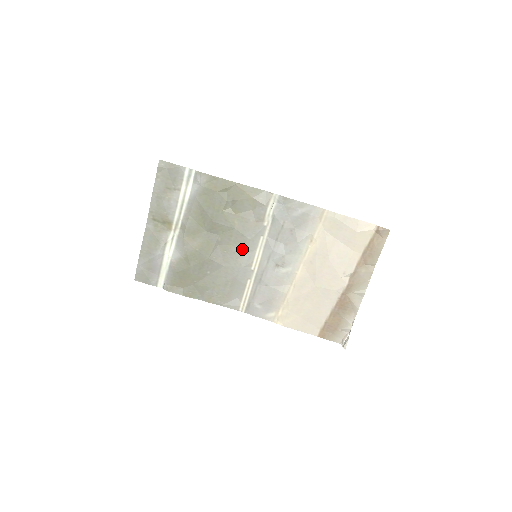
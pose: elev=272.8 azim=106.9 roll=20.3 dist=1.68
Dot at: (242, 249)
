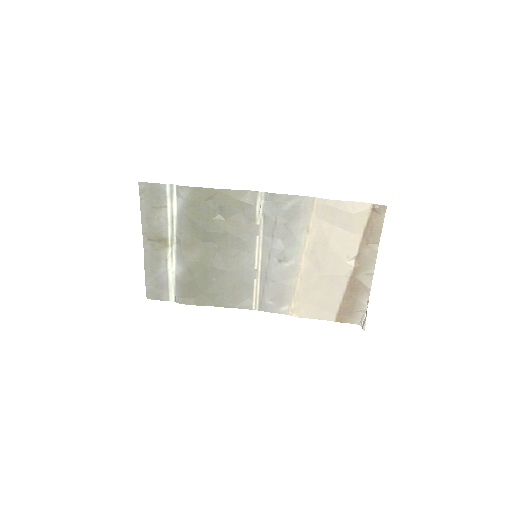
Dot at: (241, 252)
